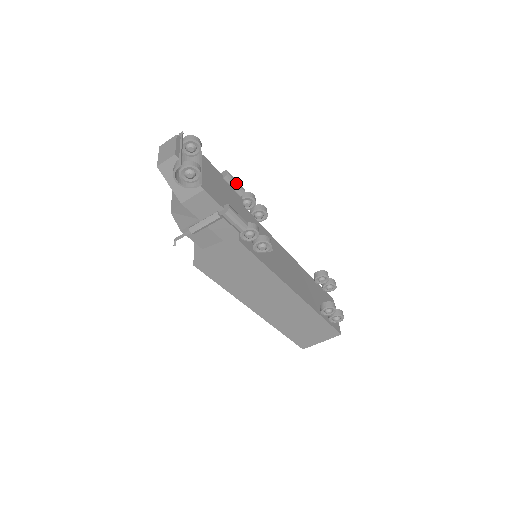
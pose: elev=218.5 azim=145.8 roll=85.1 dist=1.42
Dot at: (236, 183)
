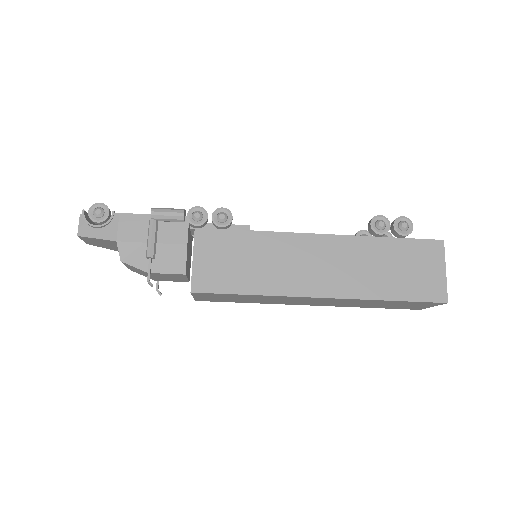
Dot at: occluded
